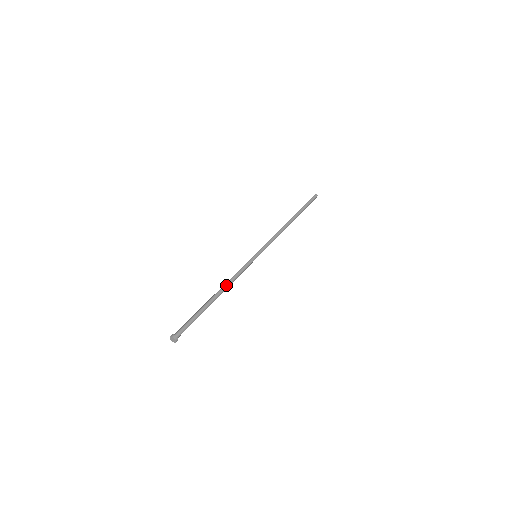
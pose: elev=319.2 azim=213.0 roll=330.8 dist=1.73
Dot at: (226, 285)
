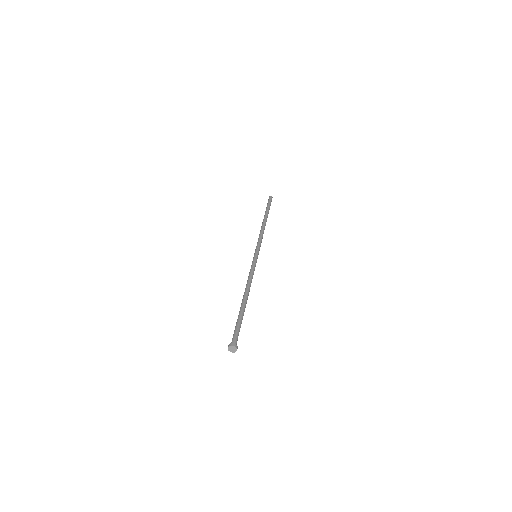
Dot at: (249, 286)
